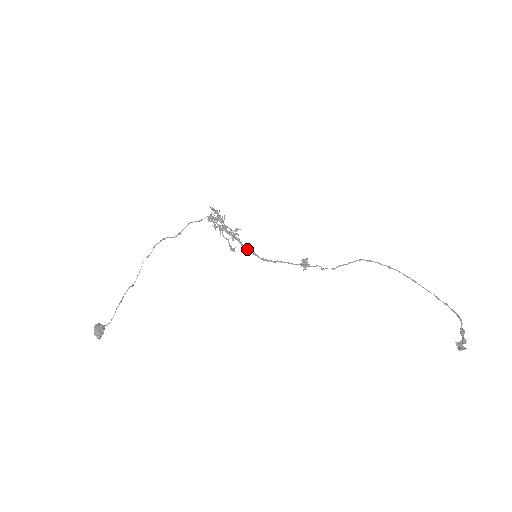
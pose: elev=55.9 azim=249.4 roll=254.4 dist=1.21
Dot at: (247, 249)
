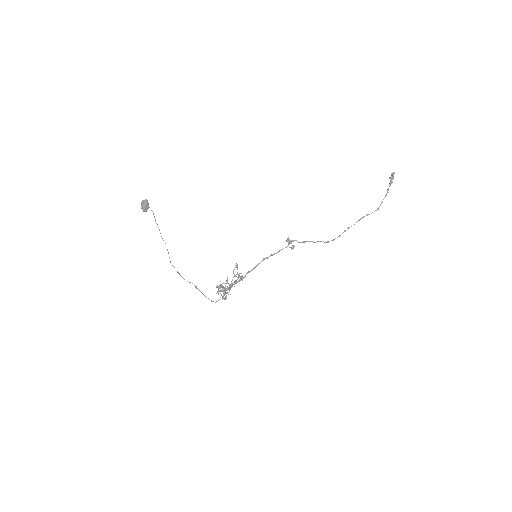
Dot at: (251, 270)
